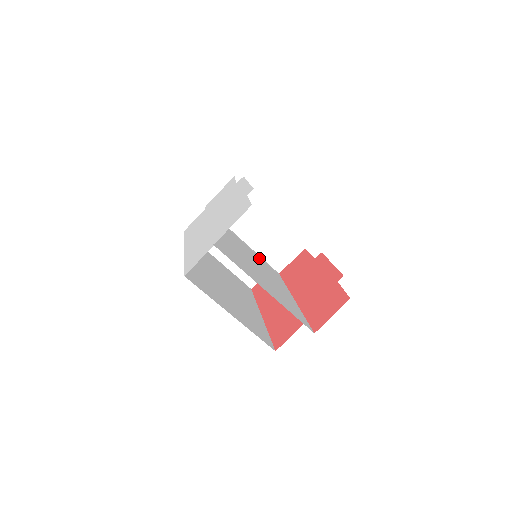
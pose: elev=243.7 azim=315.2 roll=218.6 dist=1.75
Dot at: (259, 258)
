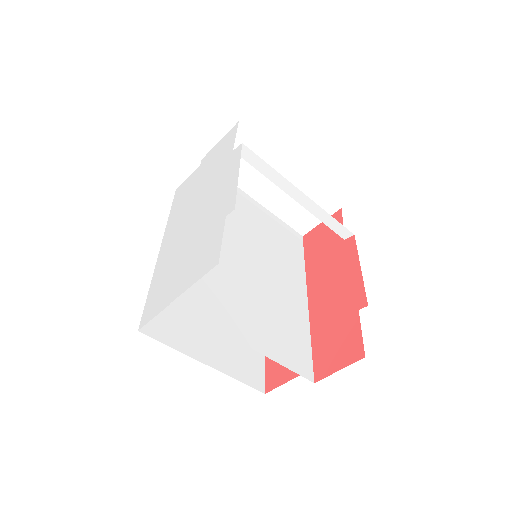
Dot at: (273, 226)
